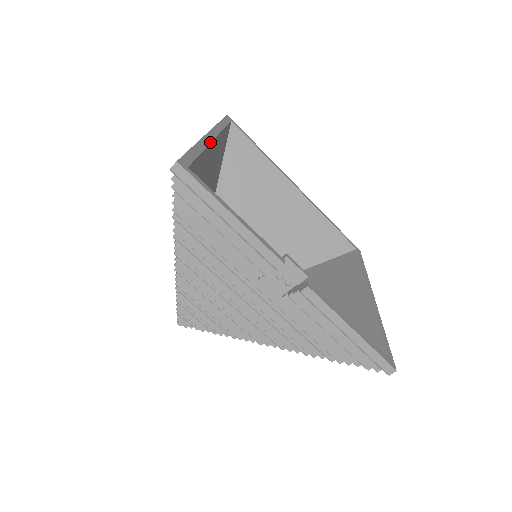
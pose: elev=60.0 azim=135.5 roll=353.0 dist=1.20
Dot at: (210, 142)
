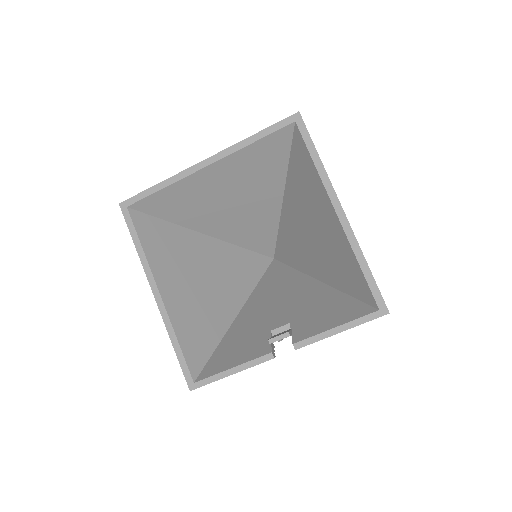
Dot at: (165, 310)
